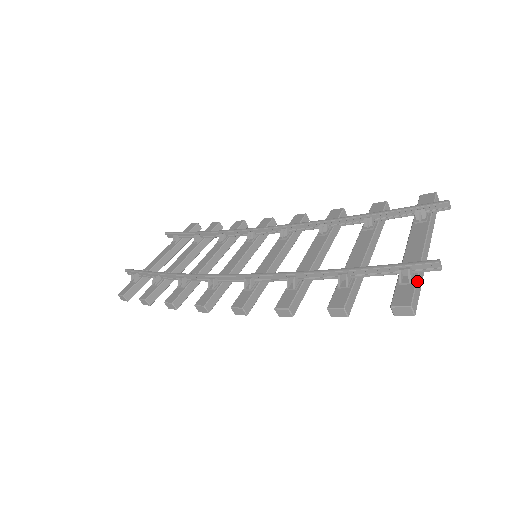
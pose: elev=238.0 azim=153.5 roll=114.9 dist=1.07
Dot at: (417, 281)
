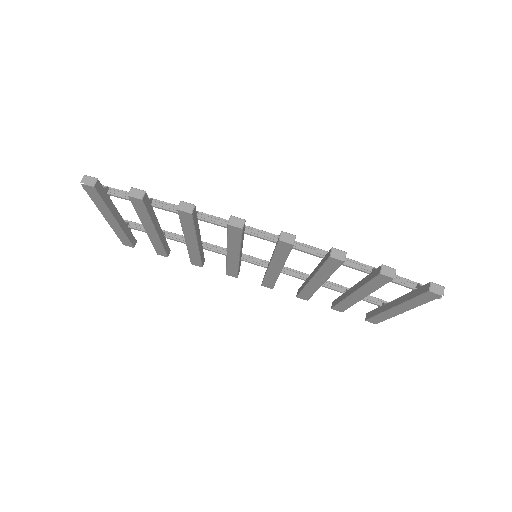
Dot at: occluded
